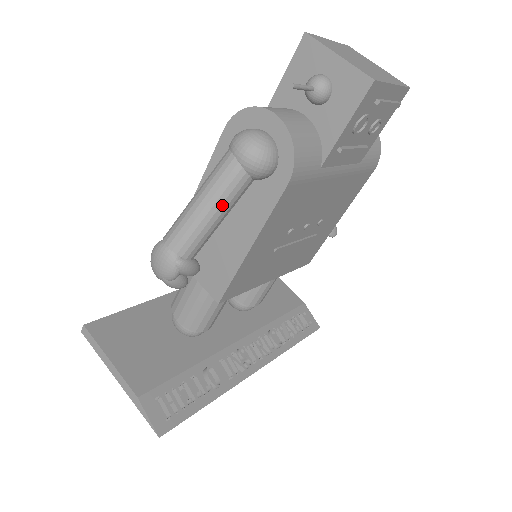
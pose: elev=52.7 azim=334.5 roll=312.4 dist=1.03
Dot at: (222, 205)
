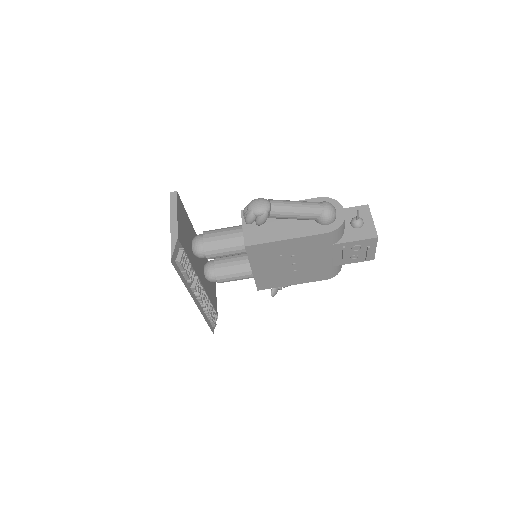
Dot at: (303, 213)
